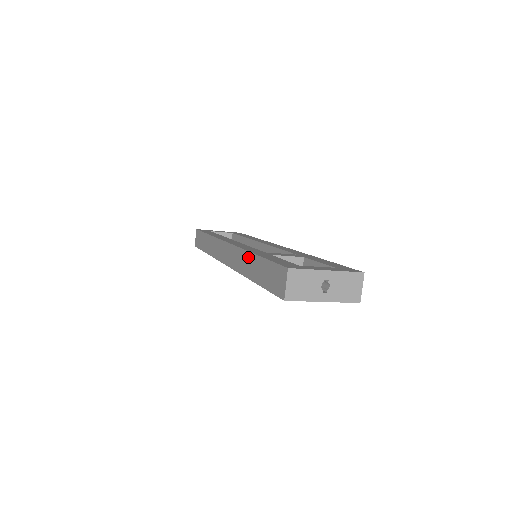
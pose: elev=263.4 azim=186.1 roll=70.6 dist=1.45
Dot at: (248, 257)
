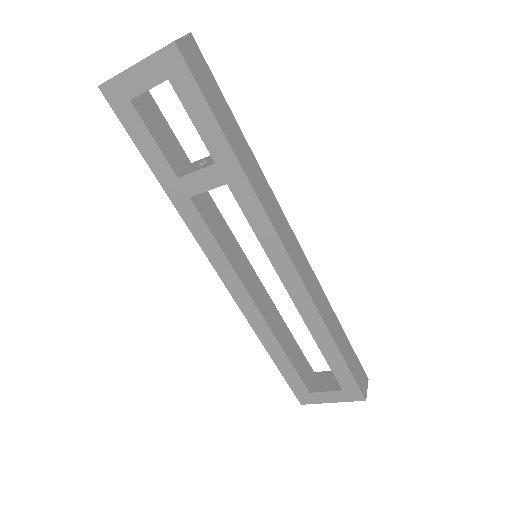
Dot at: occluded
